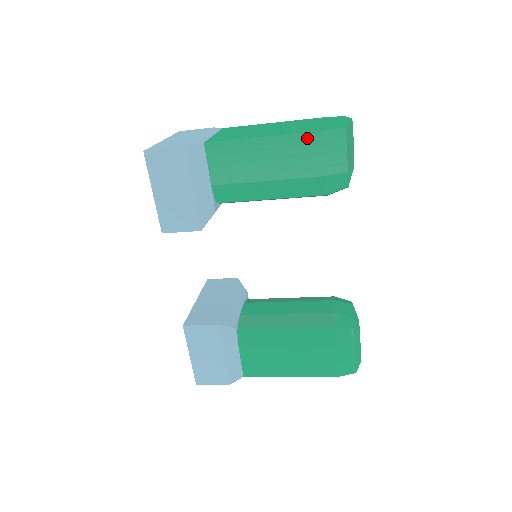
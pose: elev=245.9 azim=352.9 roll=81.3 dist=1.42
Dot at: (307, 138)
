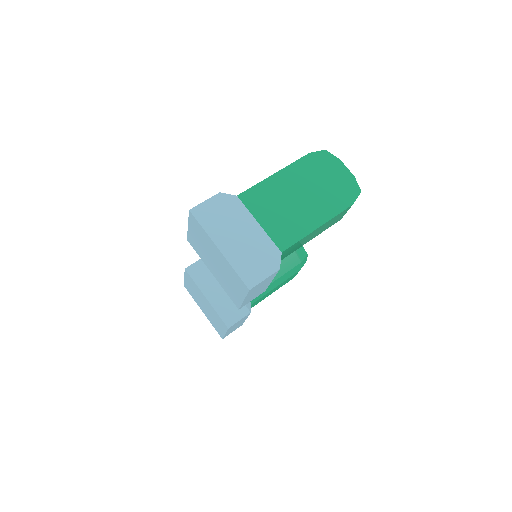
Dot at: (343, 212)
